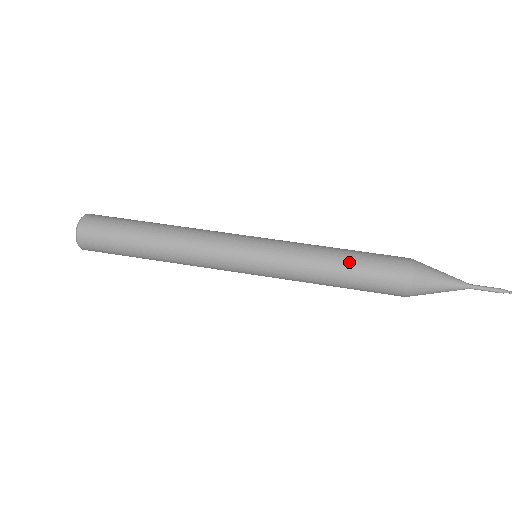
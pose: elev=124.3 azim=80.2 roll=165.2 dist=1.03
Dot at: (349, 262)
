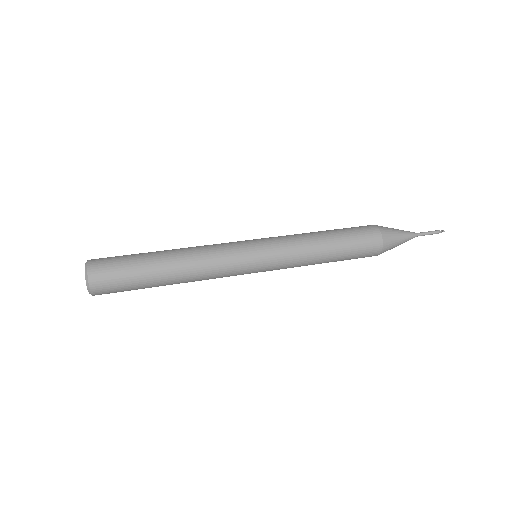
Dot at: (335, 242)
